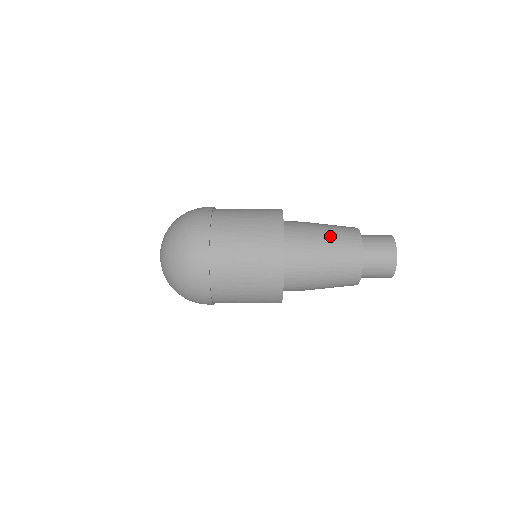
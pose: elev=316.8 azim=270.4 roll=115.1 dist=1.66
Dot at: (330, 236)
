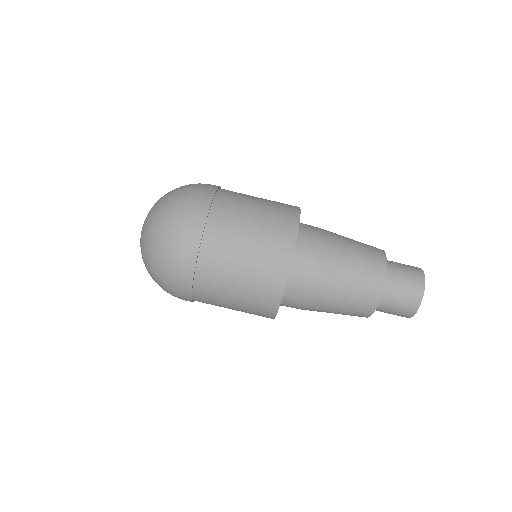
Dot at: (349, 265)
